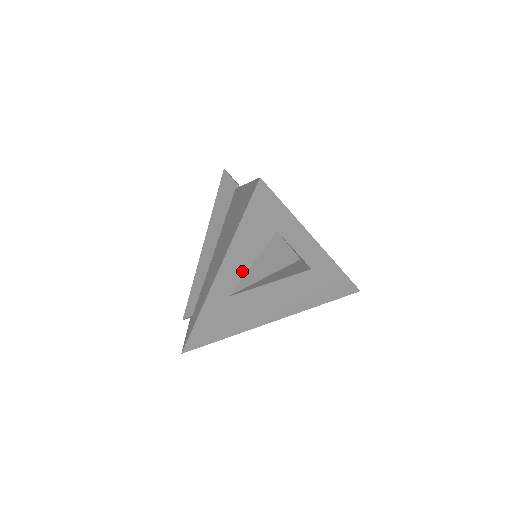
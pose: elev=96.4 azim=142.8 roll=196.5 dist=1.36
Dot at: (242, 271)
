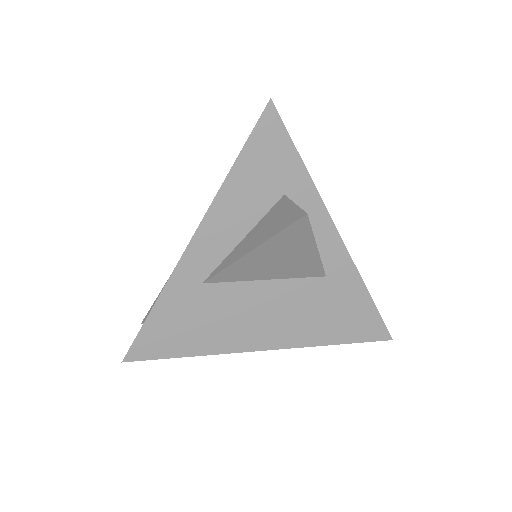
Dot at: (228, 246)
